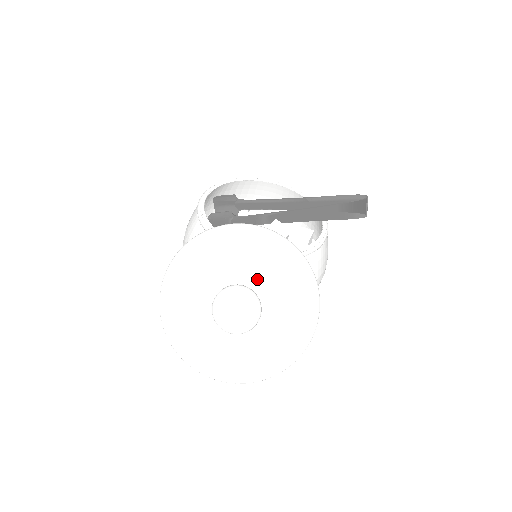
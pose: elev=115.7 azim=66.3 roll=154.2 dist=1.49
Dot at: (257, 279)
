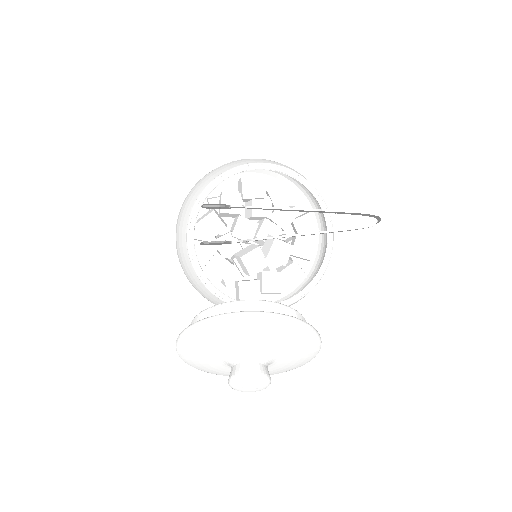
Dot at: (264, 349)
